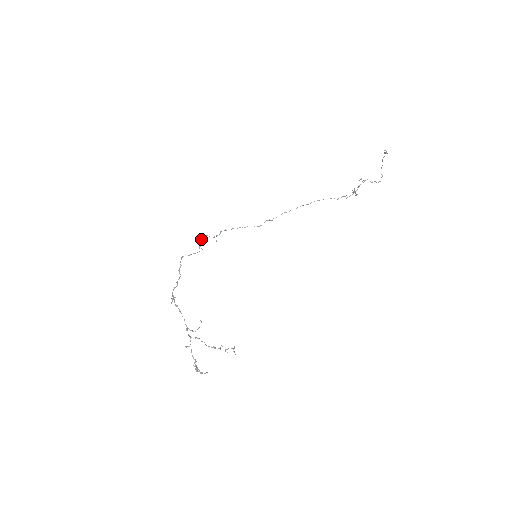
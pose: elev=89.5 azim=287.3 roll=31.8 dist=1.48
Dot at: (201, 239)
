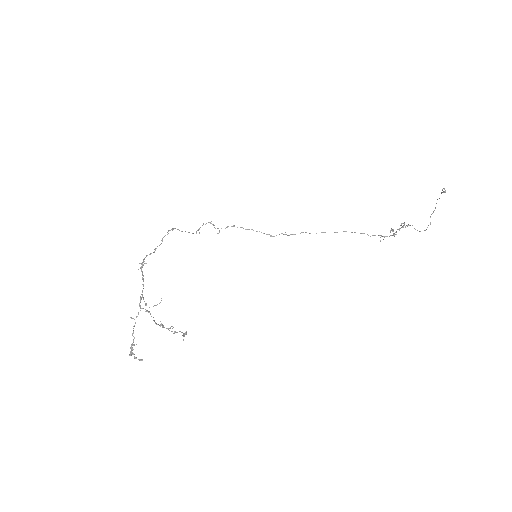
Dot at: (203, 223)
